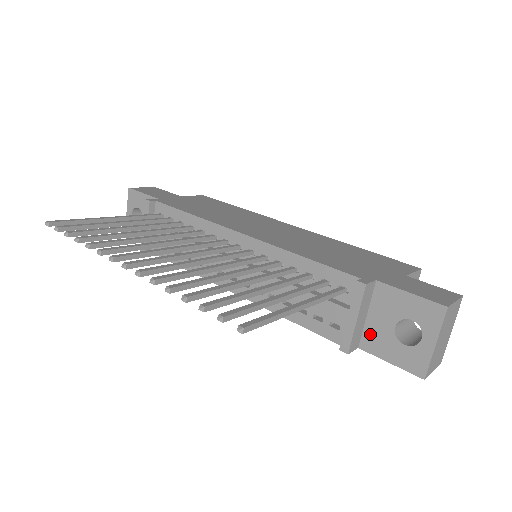
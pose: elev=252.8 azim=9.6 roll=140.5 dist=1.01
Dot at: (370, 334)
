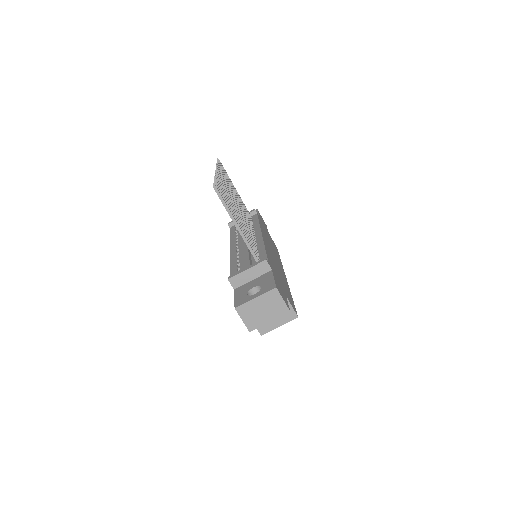
Dot at: (244, 286)
